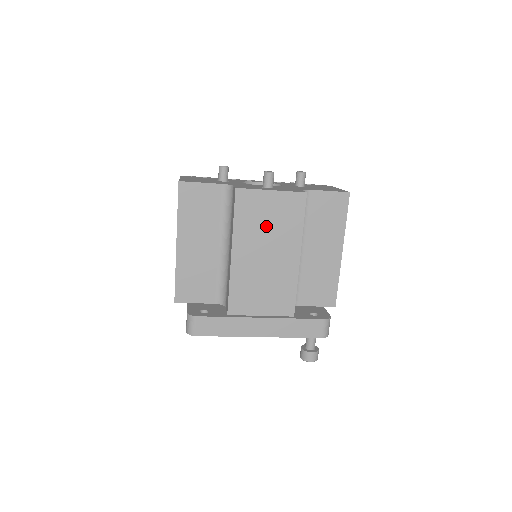
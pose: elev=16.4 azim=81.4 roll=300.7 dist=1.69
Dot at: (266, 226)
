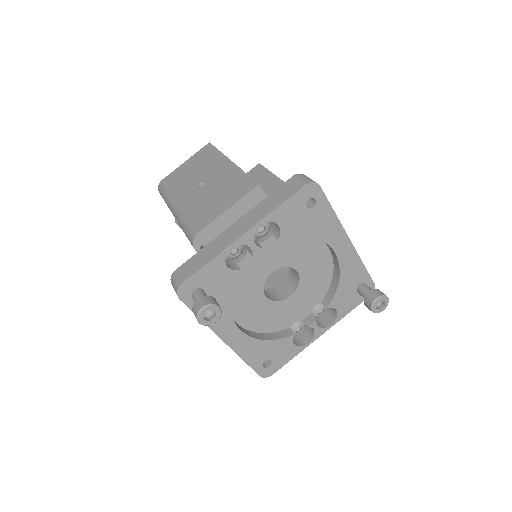
Dot at: occluded
